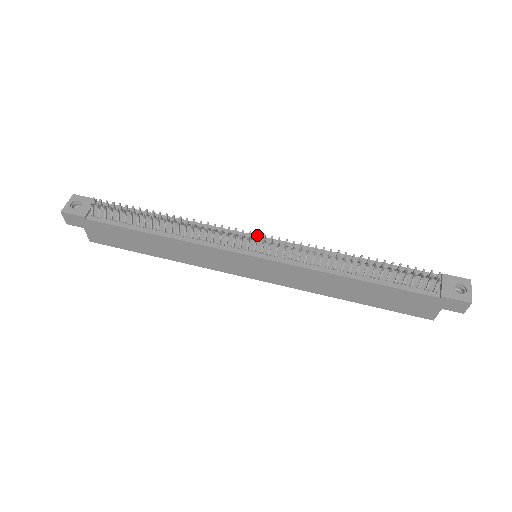
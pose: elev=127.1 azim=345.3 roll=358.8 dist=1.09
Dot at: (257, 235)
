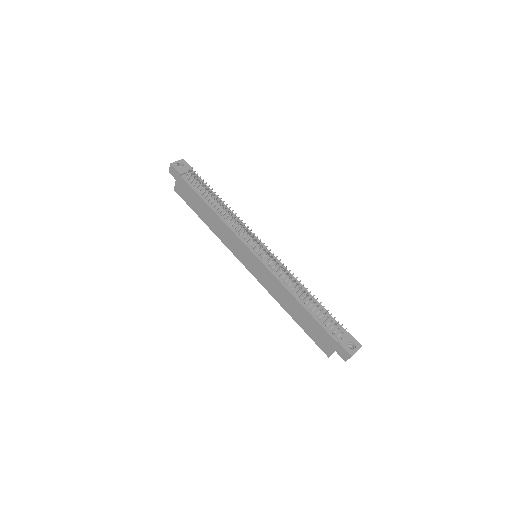
Dot at: (263, 244)
